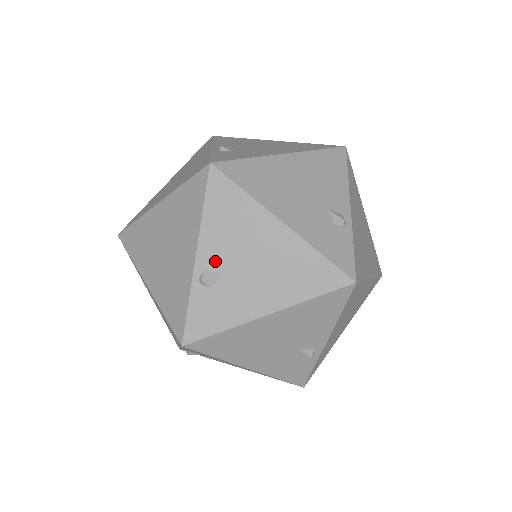
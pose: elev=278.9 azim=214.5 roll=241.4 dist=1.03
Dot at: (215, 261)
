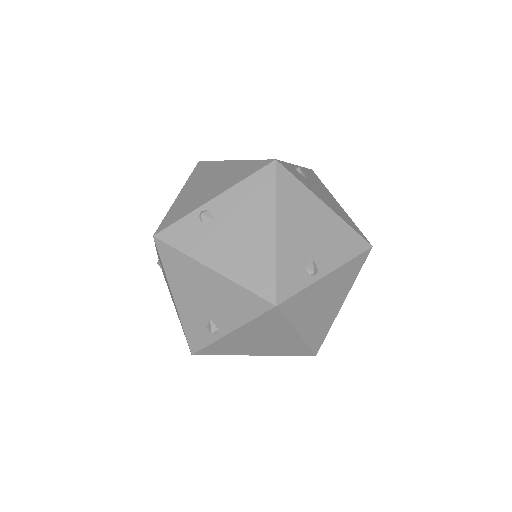
Dot at: (220, 211)
